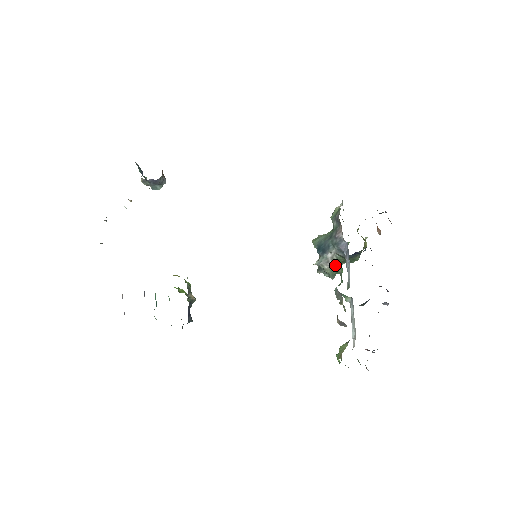
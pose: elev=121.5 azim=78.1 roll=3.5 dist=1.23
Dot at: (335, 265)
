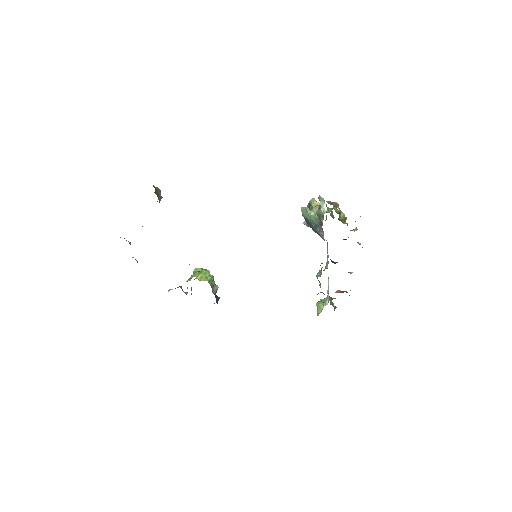
Dot at: occluded
